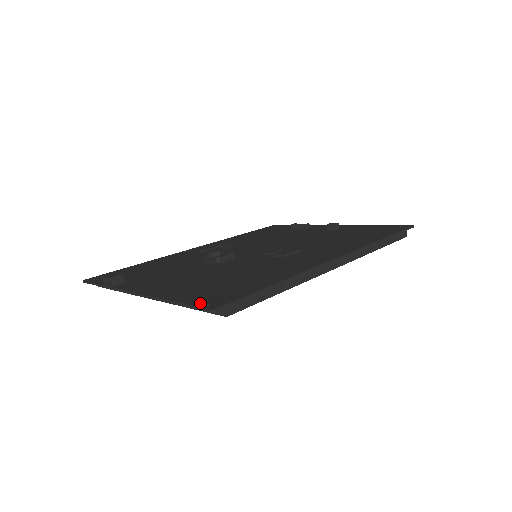
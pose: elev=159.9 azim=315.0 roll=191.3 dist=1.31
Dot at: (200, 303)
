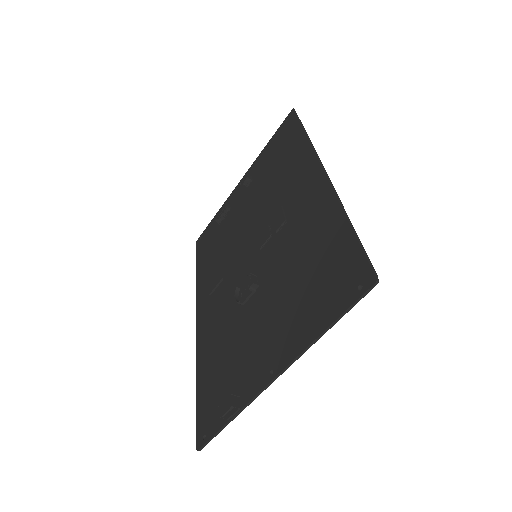
Dot at: (351, 297)
